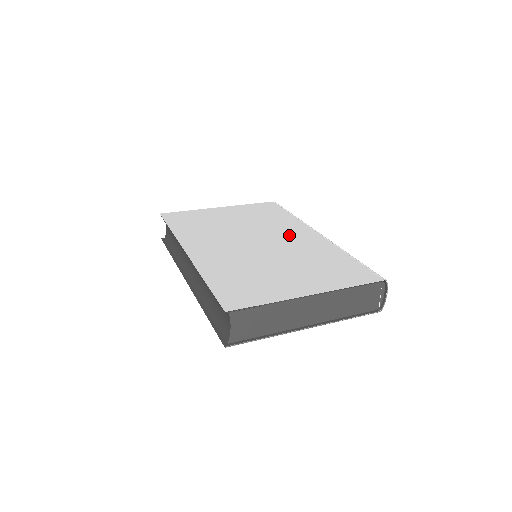
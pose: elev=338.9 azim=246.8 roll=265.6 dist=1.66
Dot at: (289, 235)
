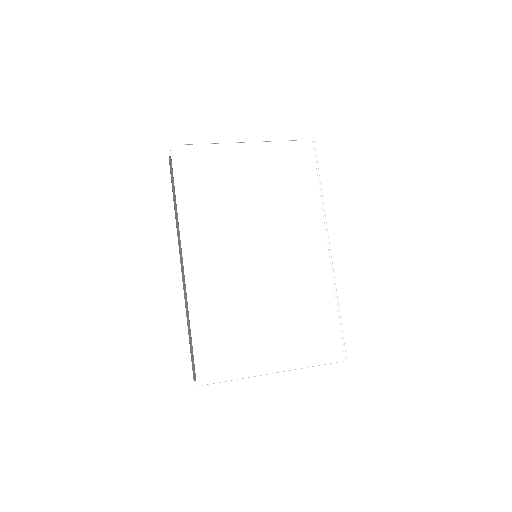
Dot at: (297, 246)
